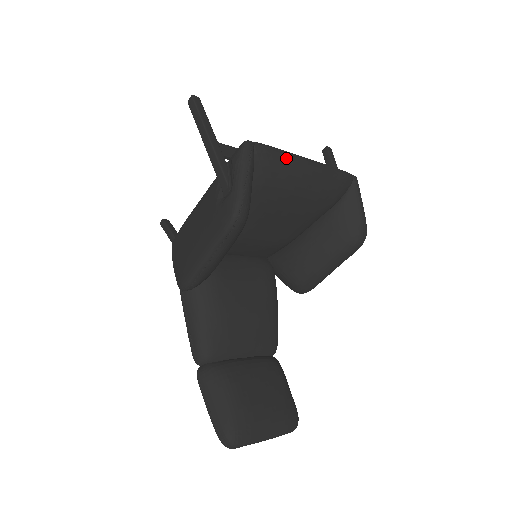
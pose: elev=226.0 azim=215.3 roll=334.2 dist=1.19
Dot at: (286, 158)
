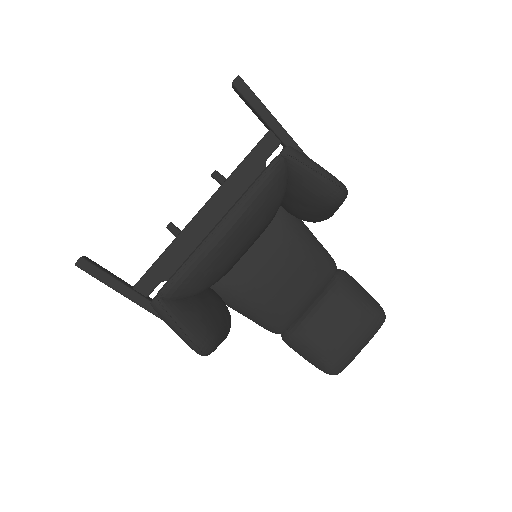
Dot at: (196, 266)
